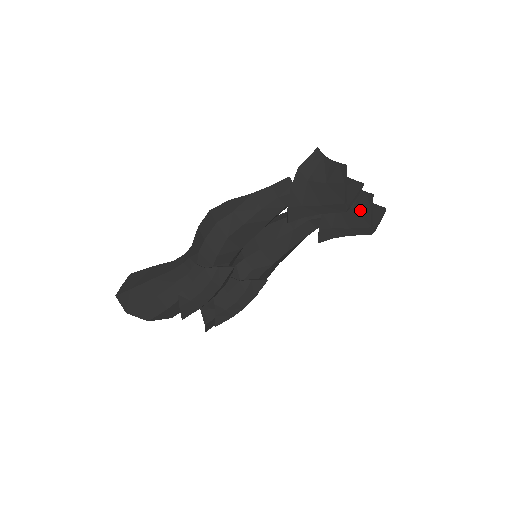
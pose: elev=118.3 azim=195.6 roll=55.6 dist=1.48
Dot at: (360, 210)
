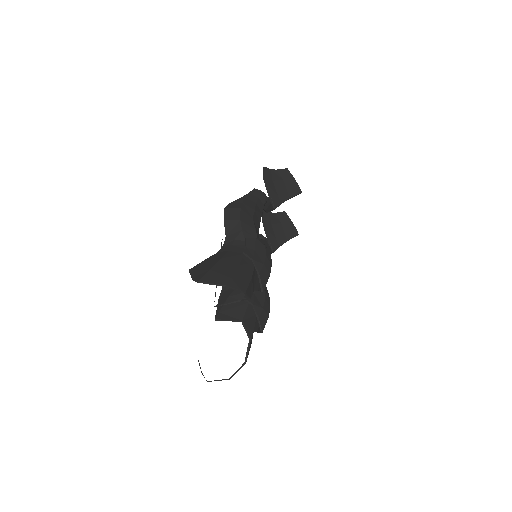
Dot at: (285, 222)
